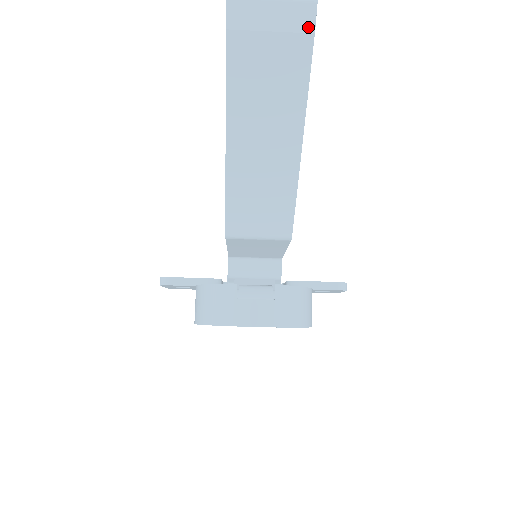
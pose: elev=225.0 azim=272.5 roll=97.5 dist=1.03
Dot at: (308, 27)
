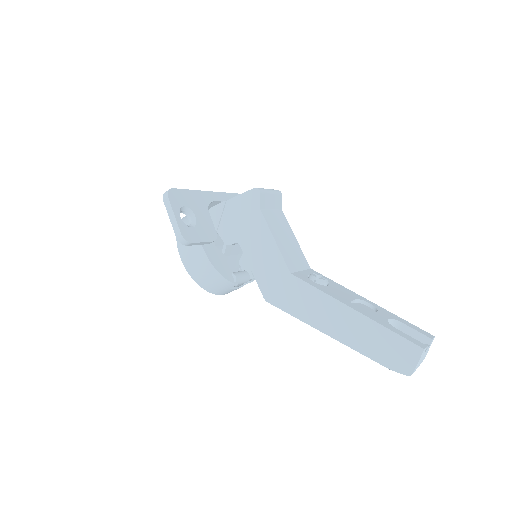
Dot at: occluded
